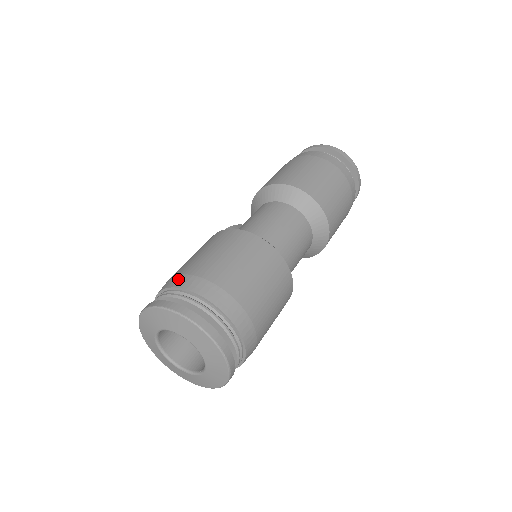
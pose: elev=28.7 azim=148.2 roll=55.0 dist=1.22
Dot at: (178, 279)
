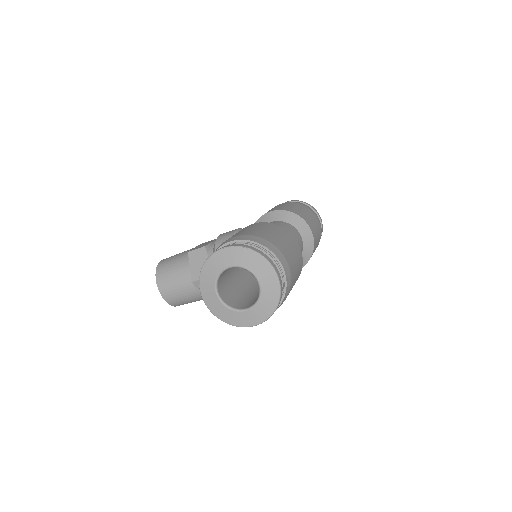
Dot at: (250, 237)
